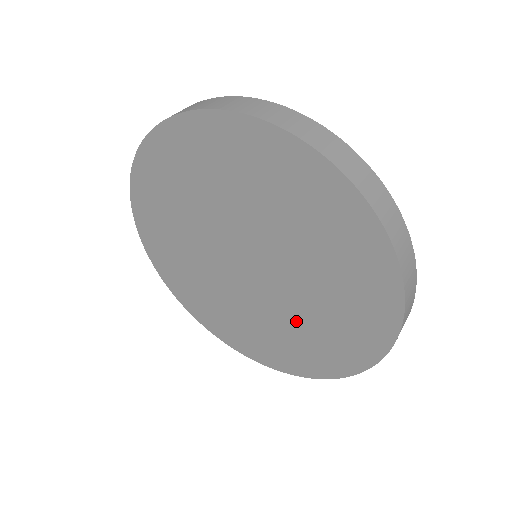
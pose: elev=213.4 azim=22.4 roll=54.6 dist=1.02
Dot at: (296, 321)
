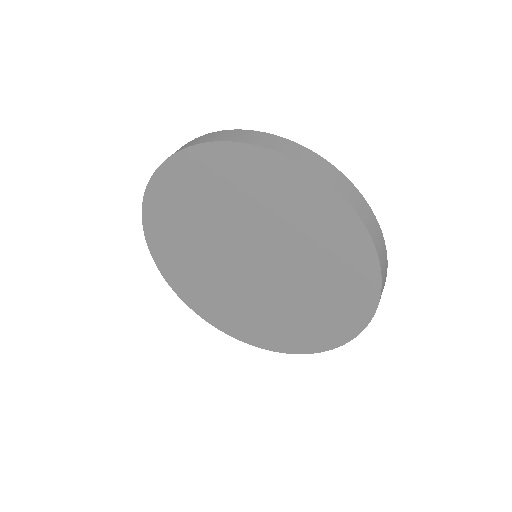
Dot at: (307, 293)
